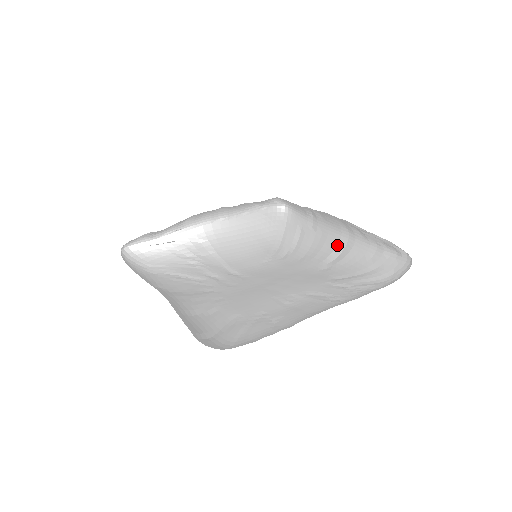
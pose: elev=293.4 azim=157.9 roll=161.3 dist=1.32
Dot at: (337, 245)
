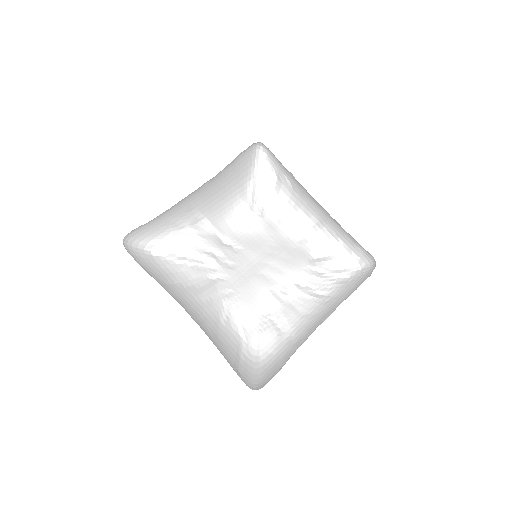
Dot at: (314, 214)
